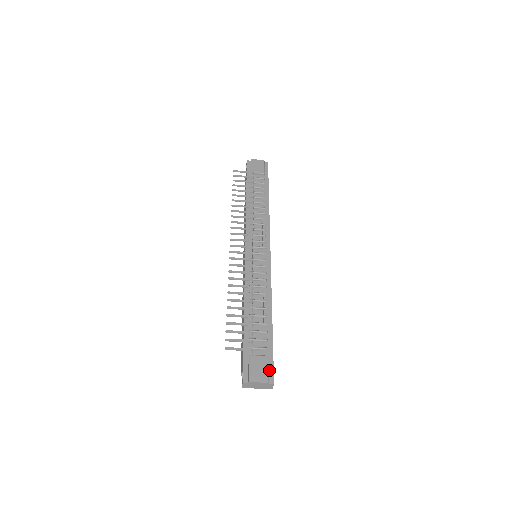
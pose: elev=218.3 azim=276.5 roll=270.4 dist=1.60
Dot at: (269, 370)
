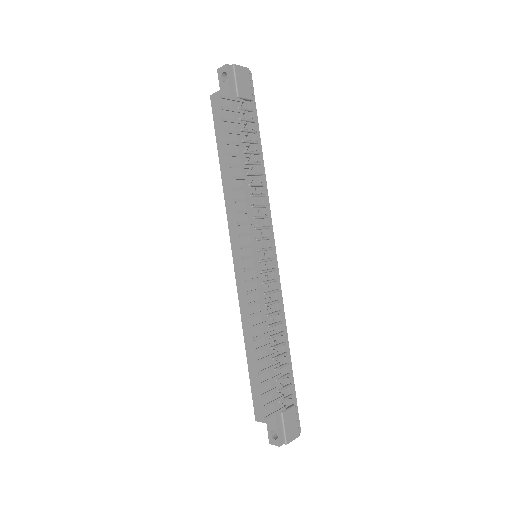
Dot at: (296, 419)
